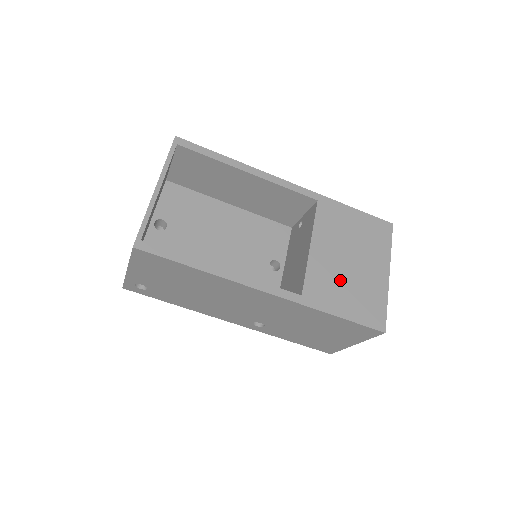
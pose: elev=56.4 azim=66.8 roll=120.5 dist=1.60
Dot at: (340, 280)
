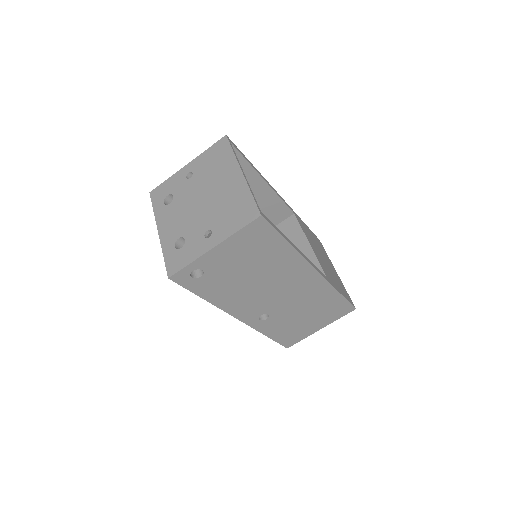
Dot at: (329, 270)
